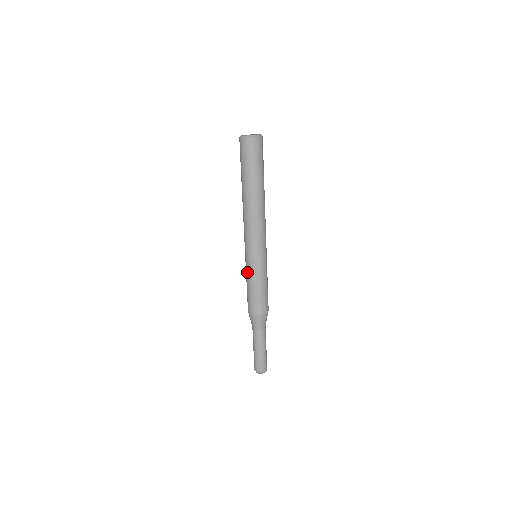
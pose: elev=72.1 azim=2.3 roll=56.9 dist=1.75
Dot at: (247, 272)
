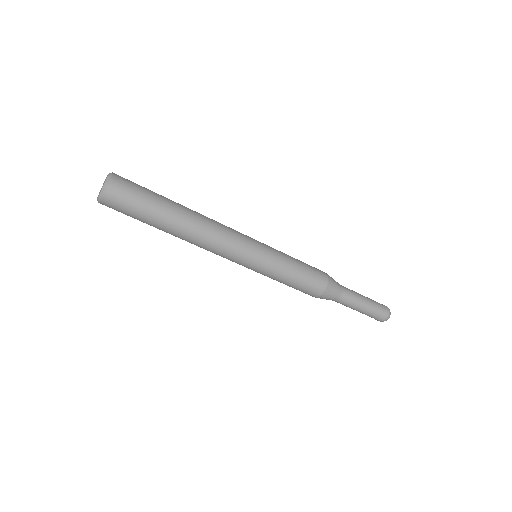
Dot at: occluded
